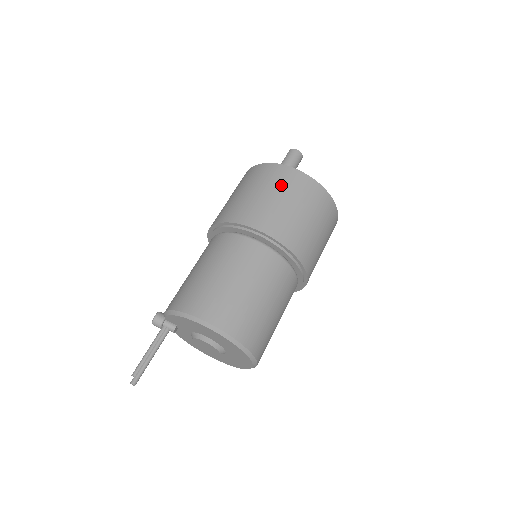
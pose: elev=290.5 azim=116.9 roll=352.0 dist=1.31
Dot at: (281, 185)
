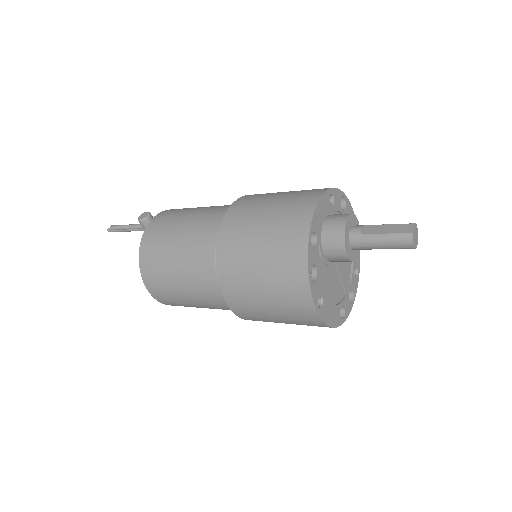
Dot at: (285, 305)
